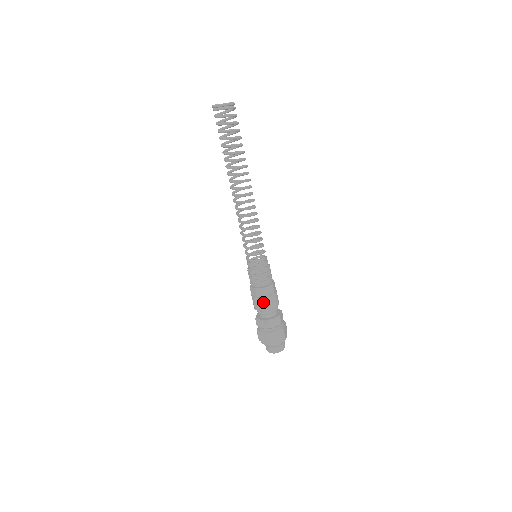
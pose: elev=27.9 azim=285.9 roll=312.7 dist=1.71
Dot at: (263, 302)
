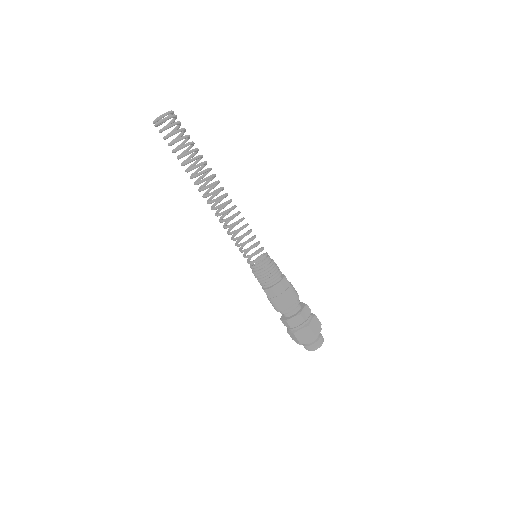
Dot at: (276, 303)
